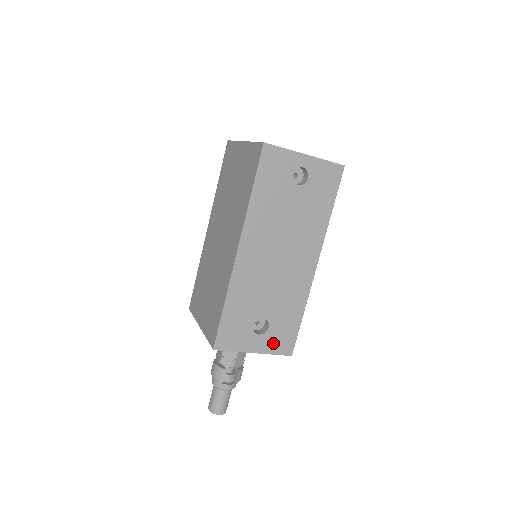
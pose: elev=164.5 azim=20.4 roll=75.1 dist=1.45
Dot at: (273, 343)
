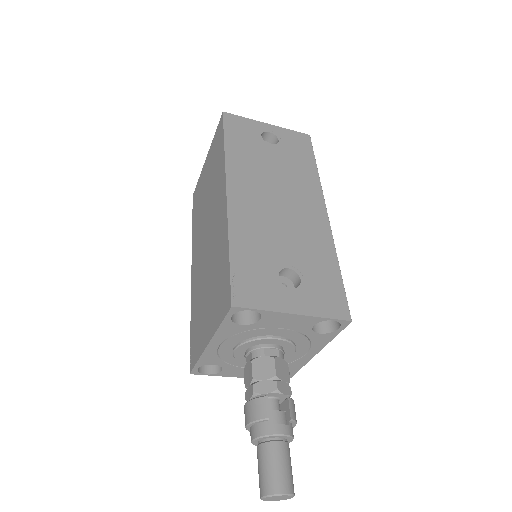
Dot at: (316, 301)
